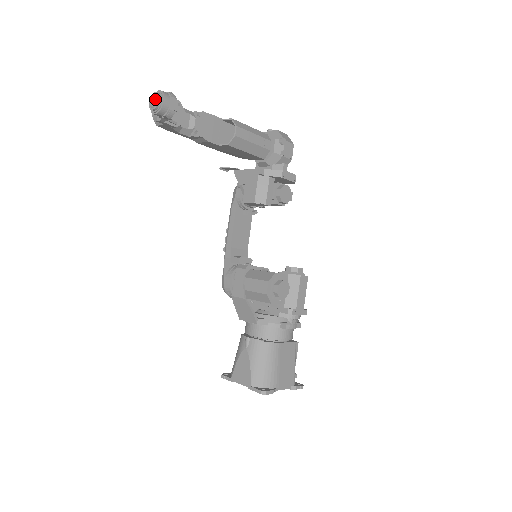
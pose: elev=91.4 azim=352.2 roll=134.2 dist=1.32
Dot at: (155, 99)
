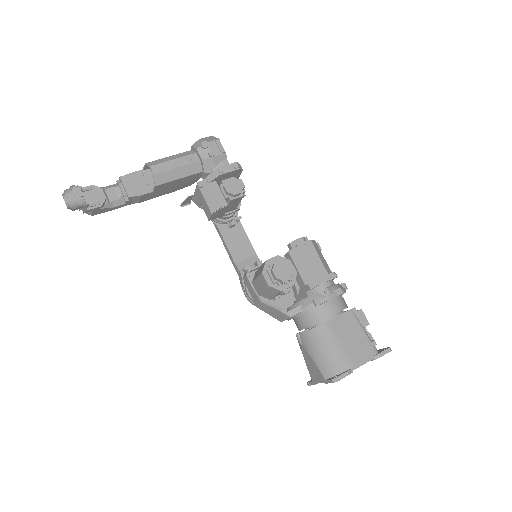
Dot at: occluded
